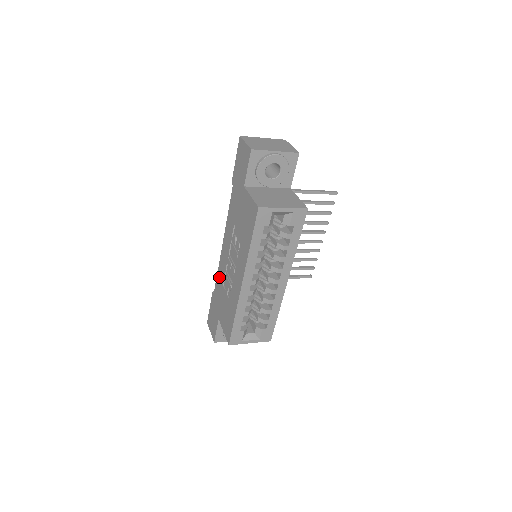
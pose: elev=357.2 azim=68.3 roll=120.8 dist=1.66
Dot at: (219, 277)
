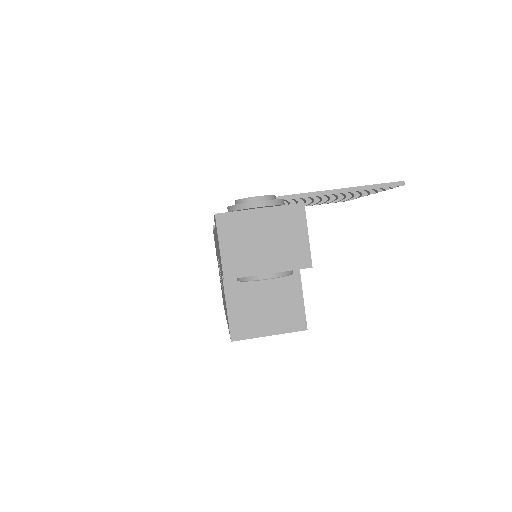
Dot at: occluded
